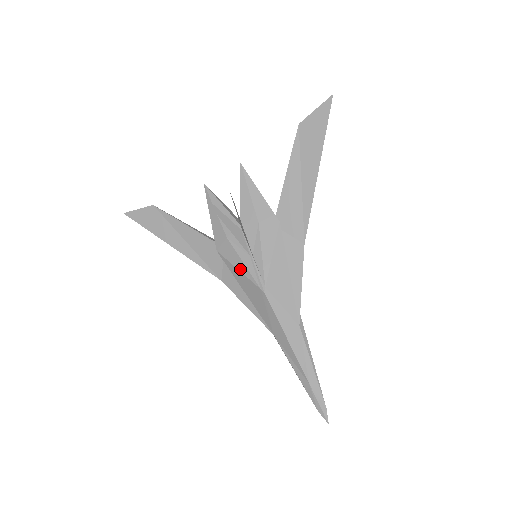
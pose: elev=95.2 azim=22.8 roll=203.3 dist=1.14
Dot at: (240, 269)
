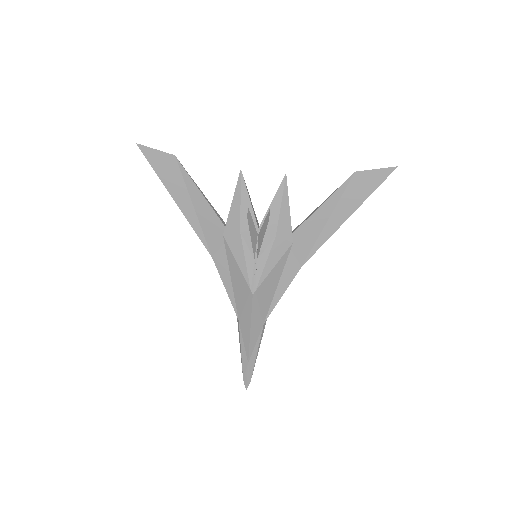
Dot at: (239, 264)
